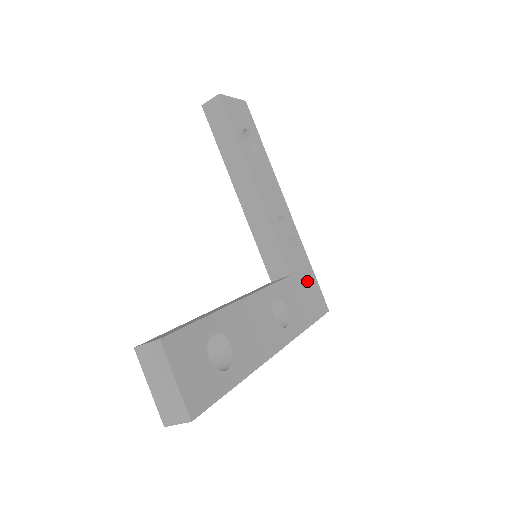
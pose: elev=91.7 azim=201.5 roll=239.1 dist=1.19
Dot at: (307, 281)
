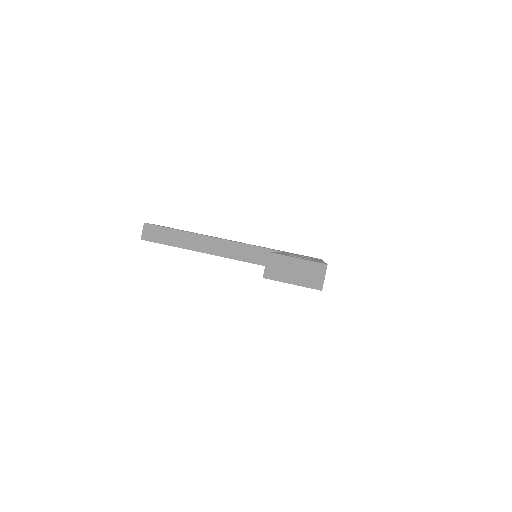
Dot at: occluded
